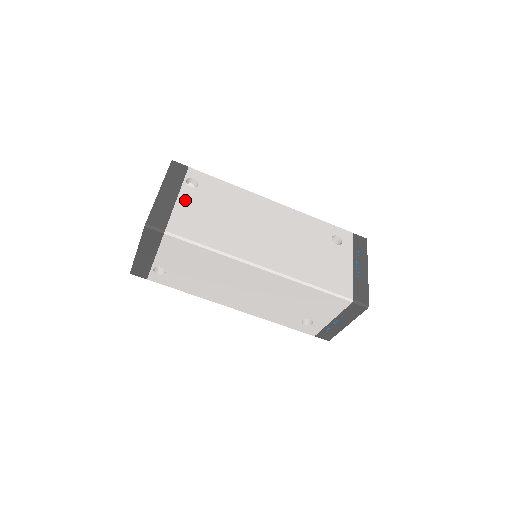
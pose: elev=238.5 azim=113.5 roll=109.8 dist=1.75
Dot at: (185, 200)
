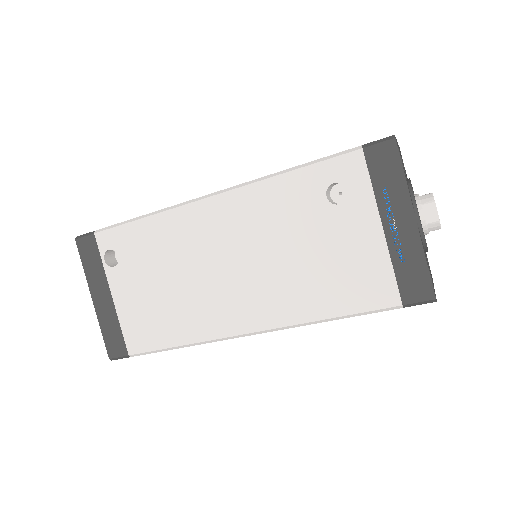
Dot at: (120, 294)
